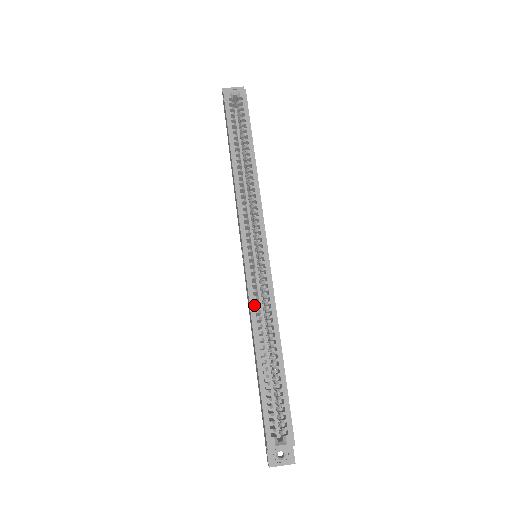
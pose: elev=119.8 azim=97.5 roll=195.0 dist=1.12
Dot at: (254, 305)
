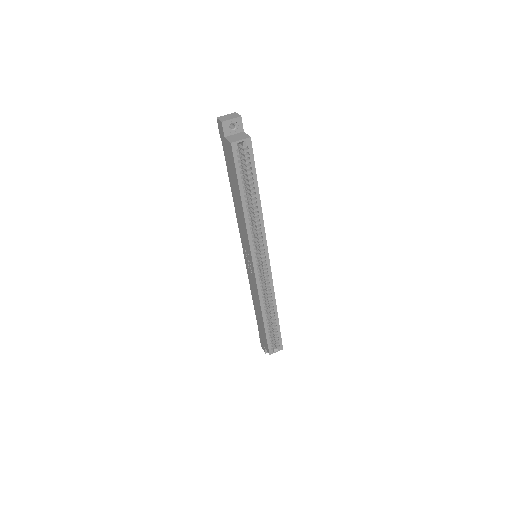
Dot at: (261, 296)
